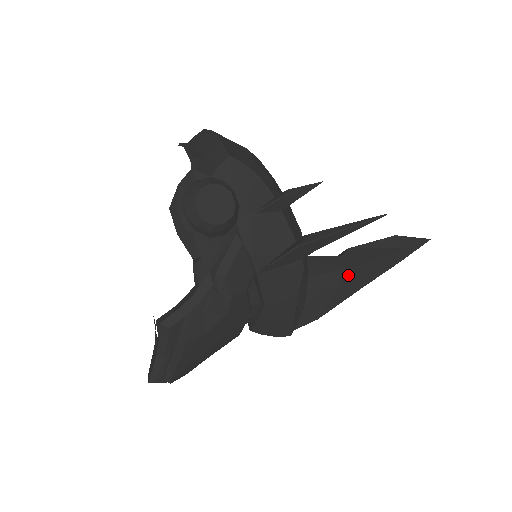
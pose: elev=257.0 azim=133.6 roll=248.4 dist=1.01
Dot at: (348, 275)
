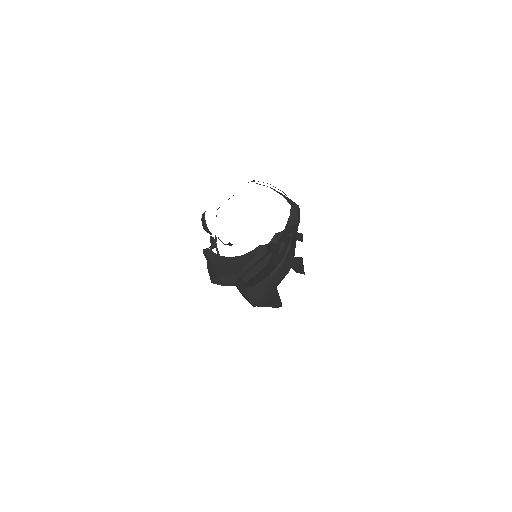
Dot at: (276, 294)
